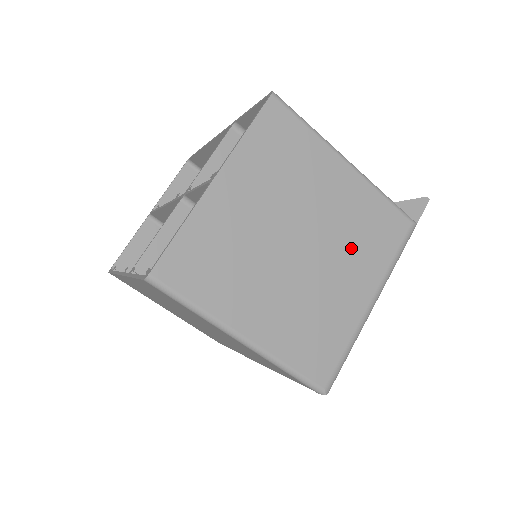
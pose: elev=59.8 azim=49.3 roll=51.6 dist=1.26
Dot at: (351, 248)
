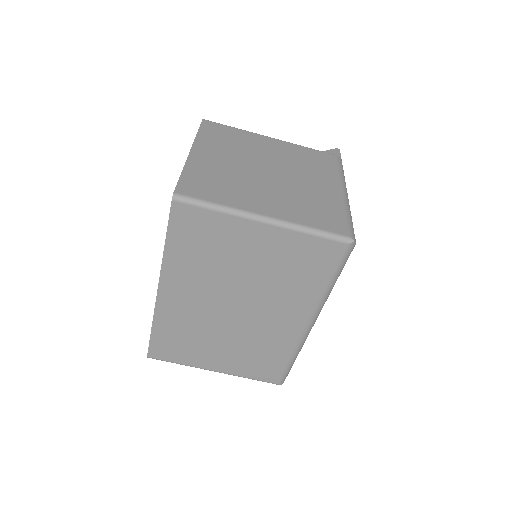
Dot at: (305, 169)
